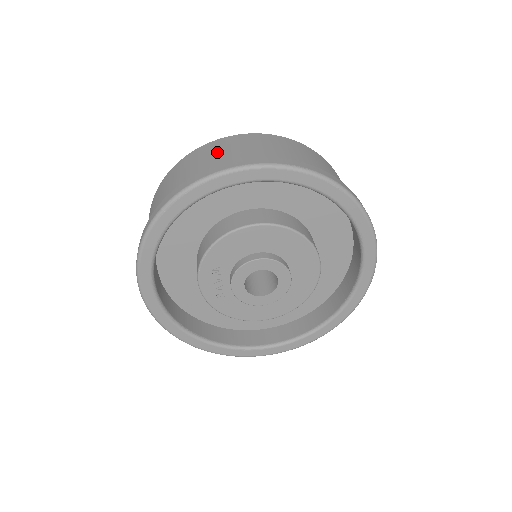
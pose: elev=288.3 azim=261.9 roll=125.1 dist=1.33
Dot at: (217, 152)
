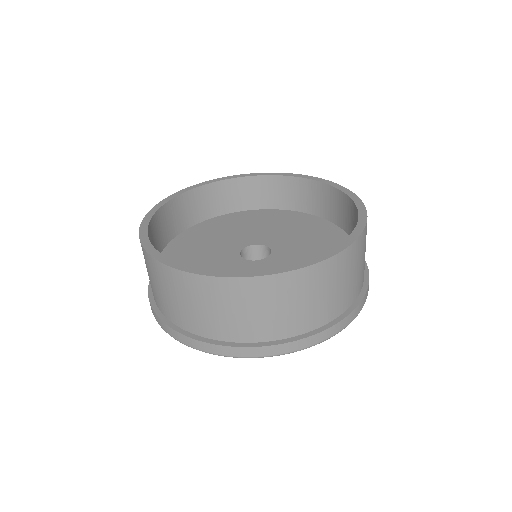
Dot at: (226, 307)
